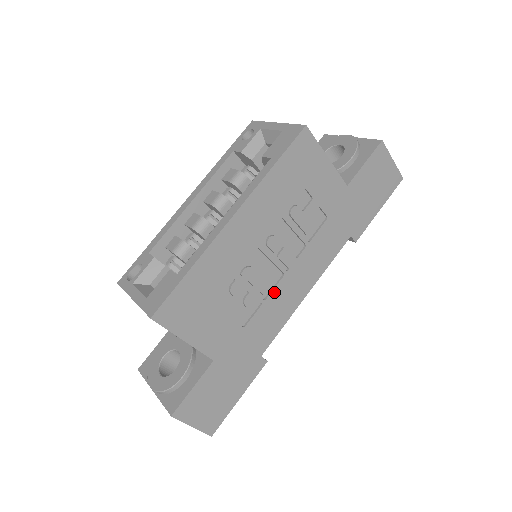
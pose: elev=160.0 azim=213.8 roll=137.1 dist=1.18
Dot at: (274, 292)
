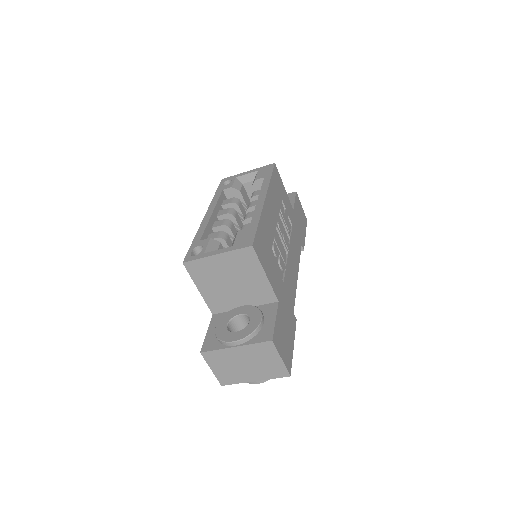
Dot at: (287, 263)
